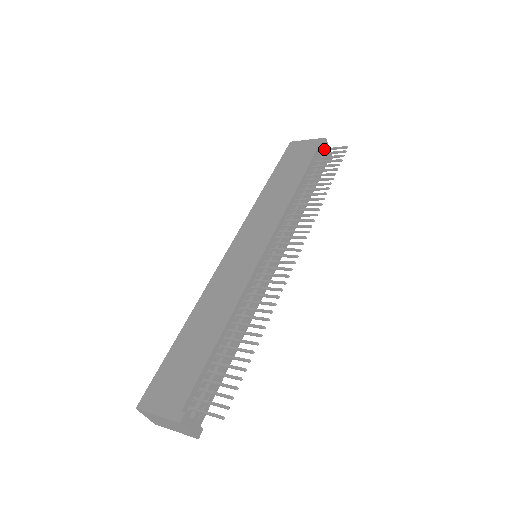
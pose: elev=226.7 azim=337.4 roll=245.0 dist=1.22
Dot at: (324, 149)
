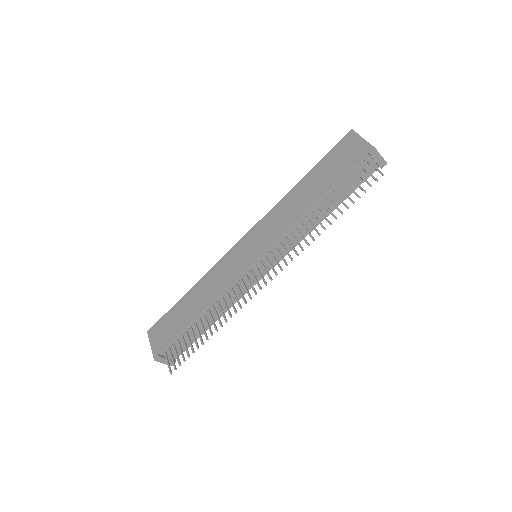
Dot at: (367, 162)
